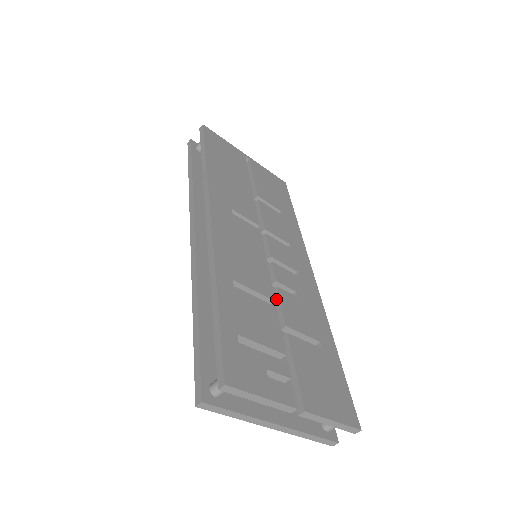
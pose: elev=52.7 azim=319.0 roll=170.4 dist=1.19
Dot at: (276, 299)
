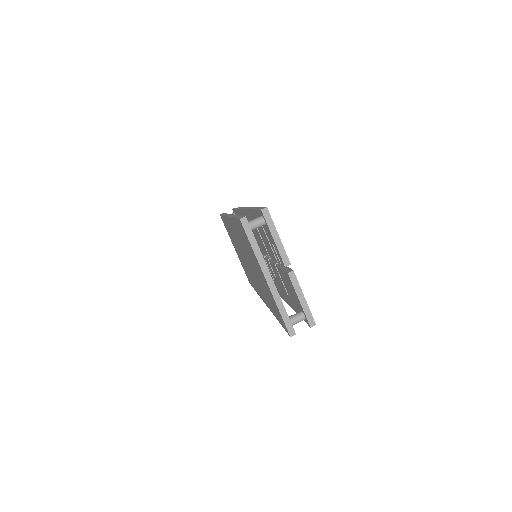
Dot at: (272, 260)
